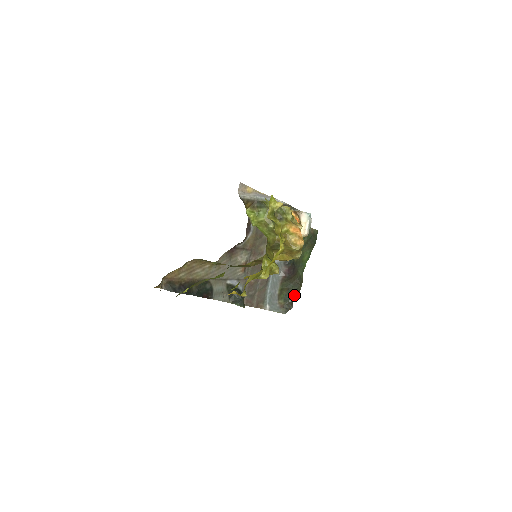
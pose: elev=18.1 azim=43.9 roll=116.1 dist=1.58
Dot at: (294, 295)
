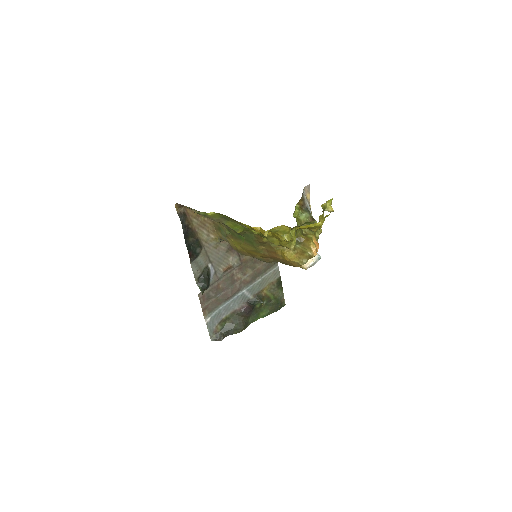
Dot at: (232, 332)
